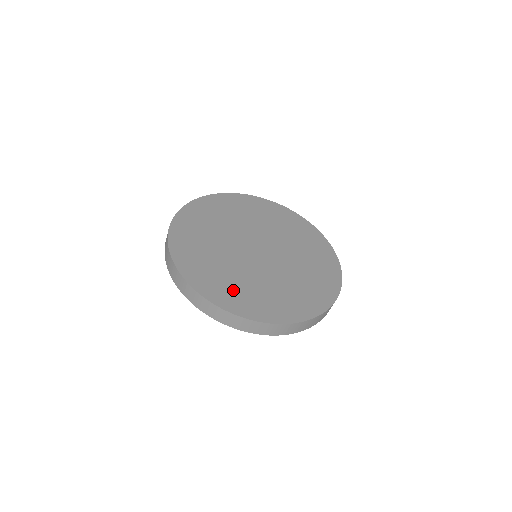
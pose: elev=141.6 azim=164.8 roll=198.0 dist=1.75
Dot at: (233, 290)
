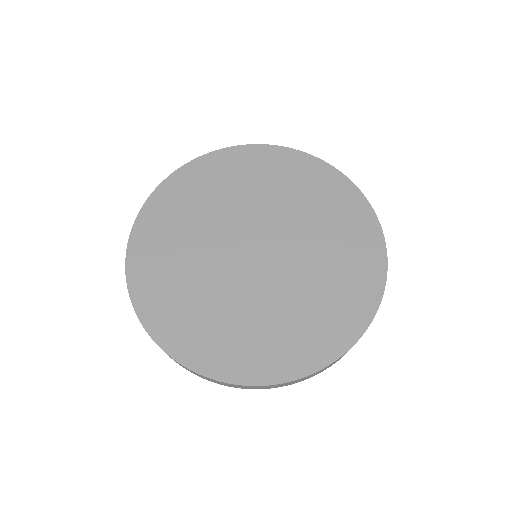
Dot at: (191, 321)
